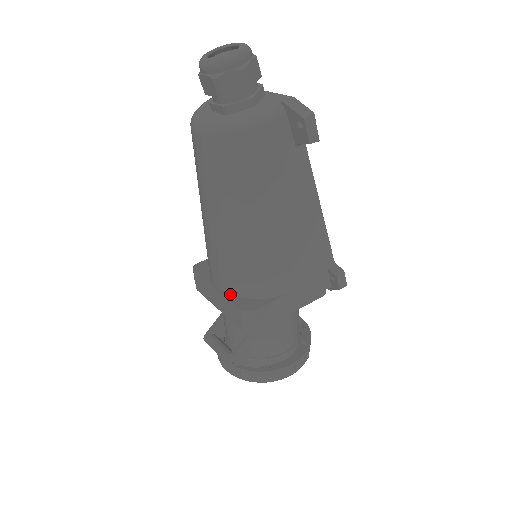
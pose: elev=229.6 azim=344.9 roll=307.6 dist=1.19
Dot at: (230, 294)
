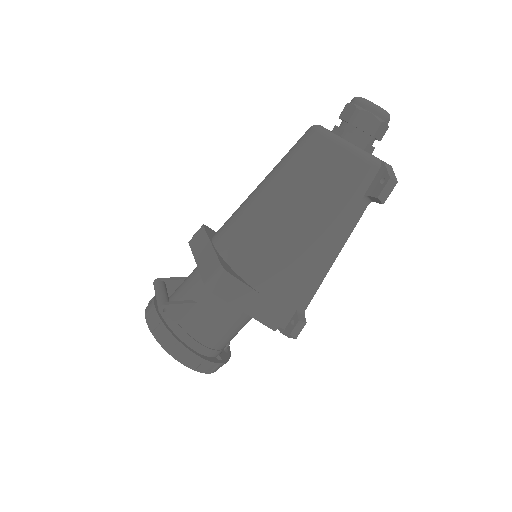
Dot at: (220, 254)
